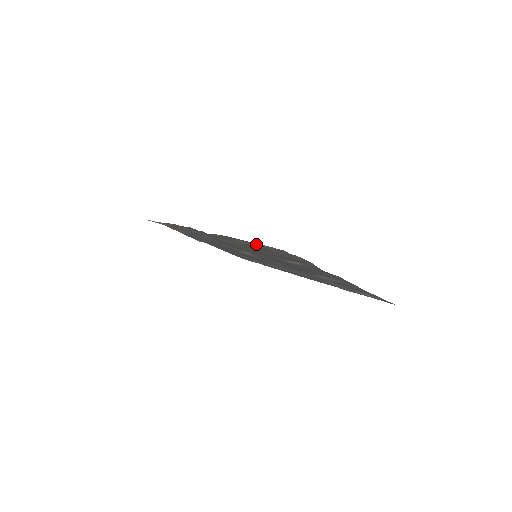
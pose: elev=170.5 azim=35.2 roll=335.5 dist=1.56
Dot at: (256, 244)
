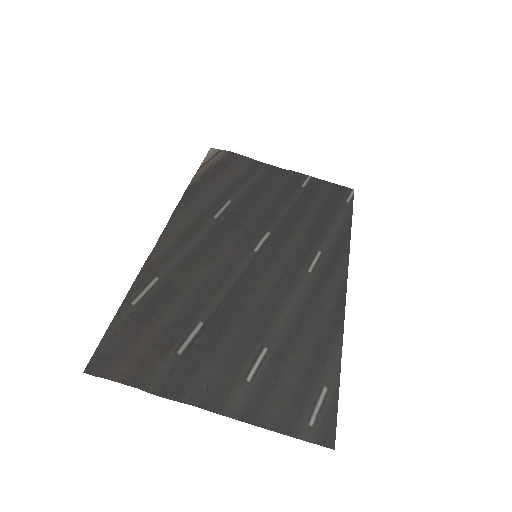
Dot at: (121, 318)
